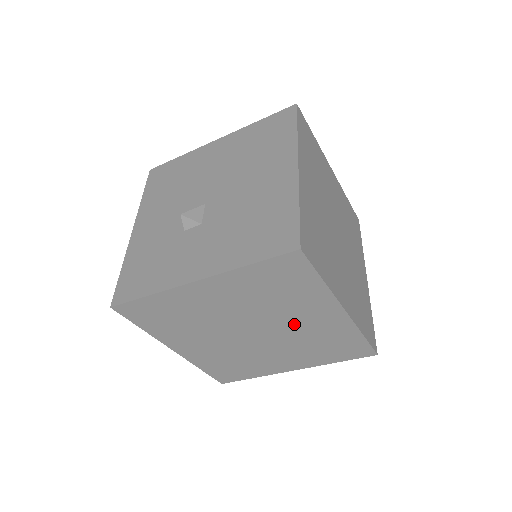
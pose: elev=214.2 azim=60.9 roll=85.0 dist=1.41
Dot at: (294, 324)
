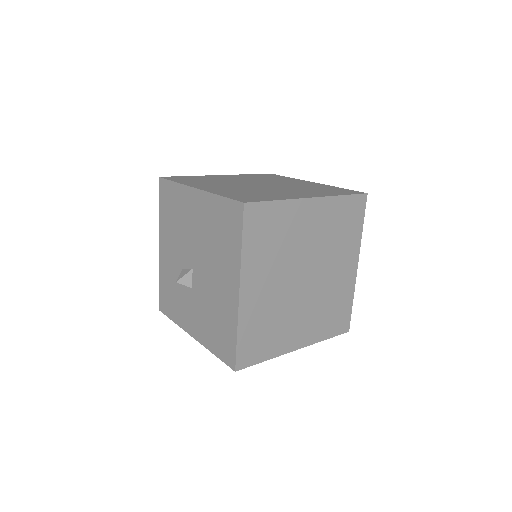
Dot at: occluded
